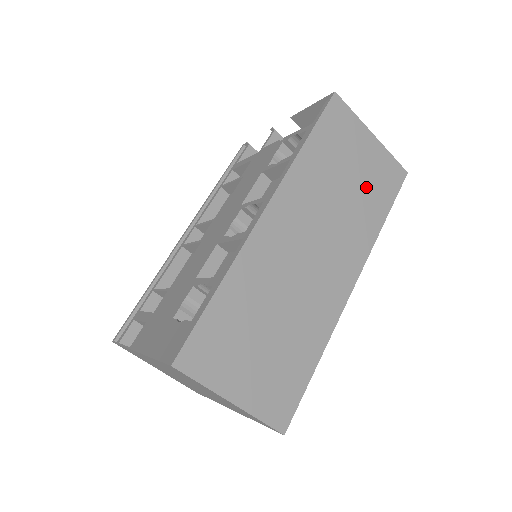
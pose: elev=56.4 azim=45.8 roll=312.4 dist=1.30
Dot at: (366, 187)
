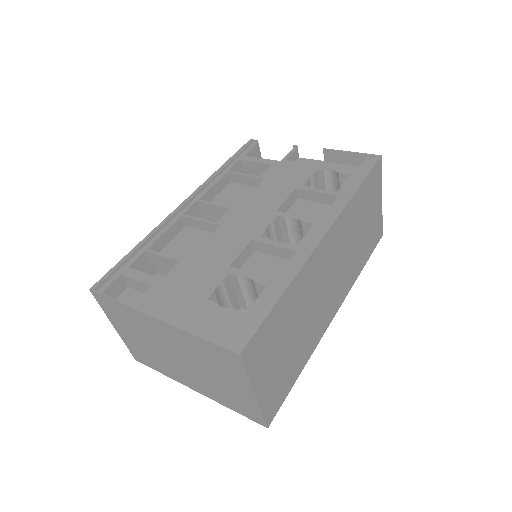
Dot at: (366, 238)
